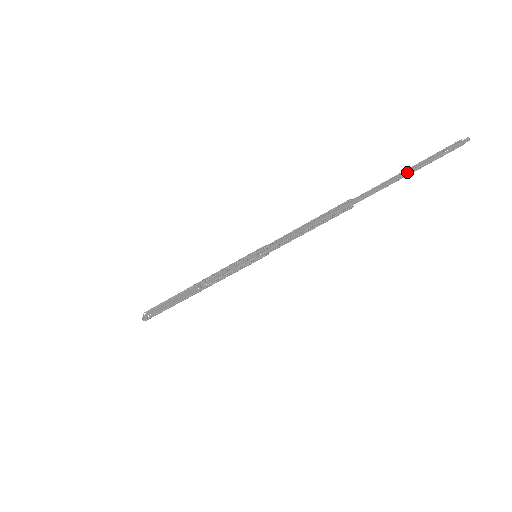
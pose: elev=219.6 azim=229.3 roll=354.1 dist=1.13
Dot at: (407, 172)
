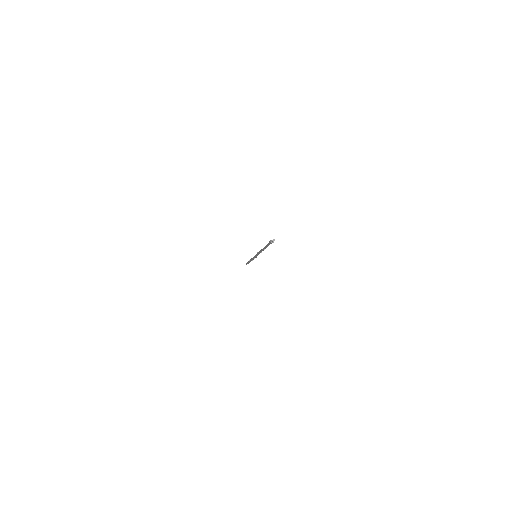
Dot at: occluded
